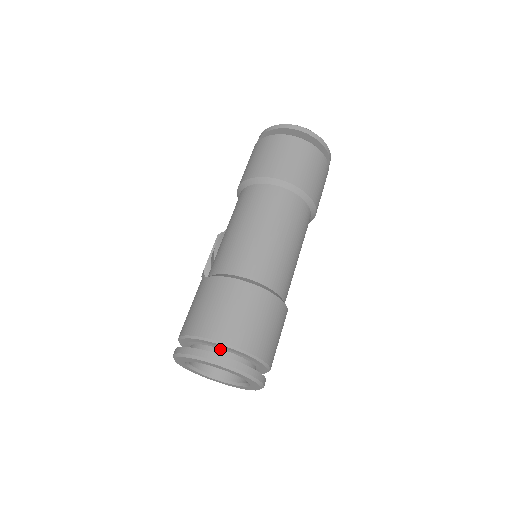
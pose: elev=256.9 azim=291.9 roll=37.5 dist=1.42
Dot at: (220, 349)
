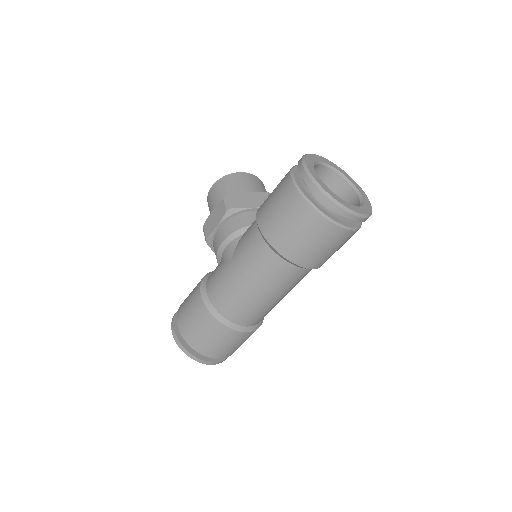
Dot at: occluded
